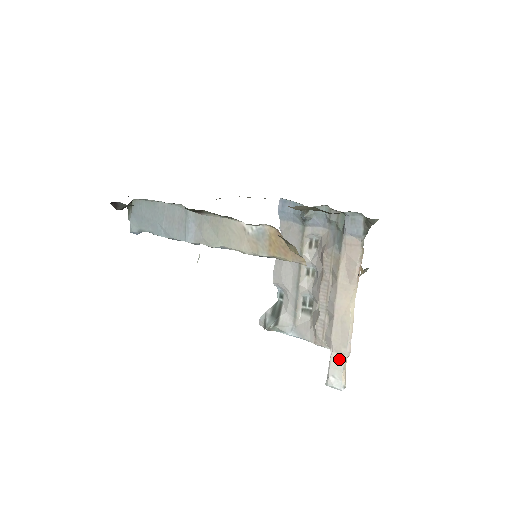
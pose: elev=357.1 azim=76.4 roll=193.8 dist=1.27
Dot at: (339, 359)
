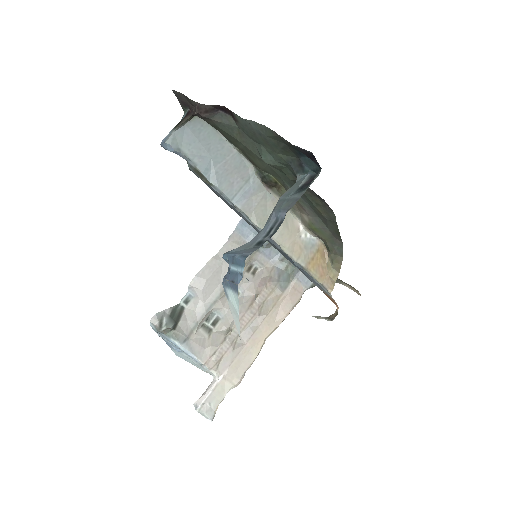
Dot at: (225, 388)
